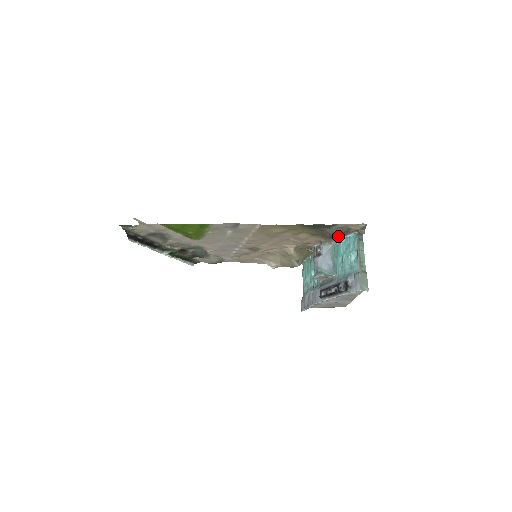
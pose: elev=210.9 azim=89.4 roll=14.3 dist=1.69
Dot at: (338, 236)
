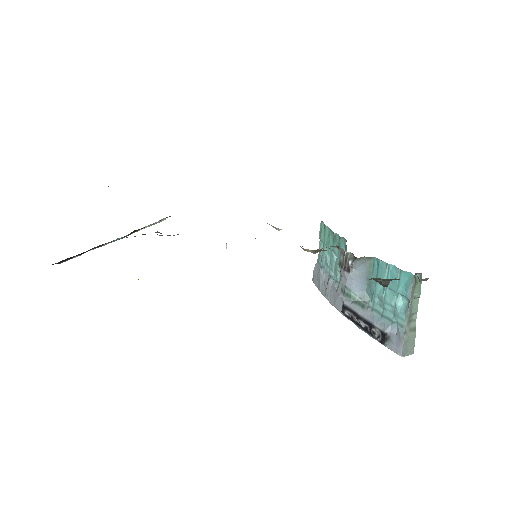
Dot at: (385, 281)
